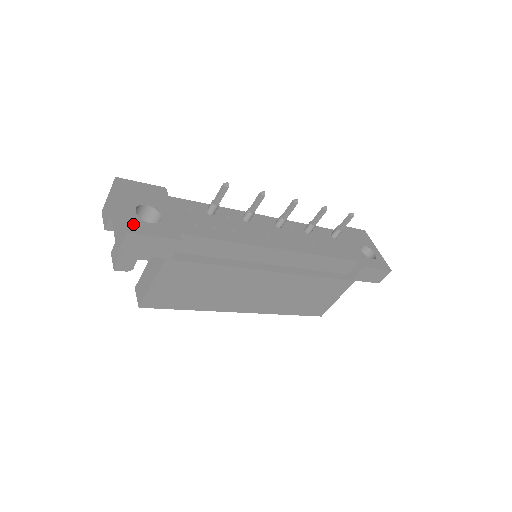
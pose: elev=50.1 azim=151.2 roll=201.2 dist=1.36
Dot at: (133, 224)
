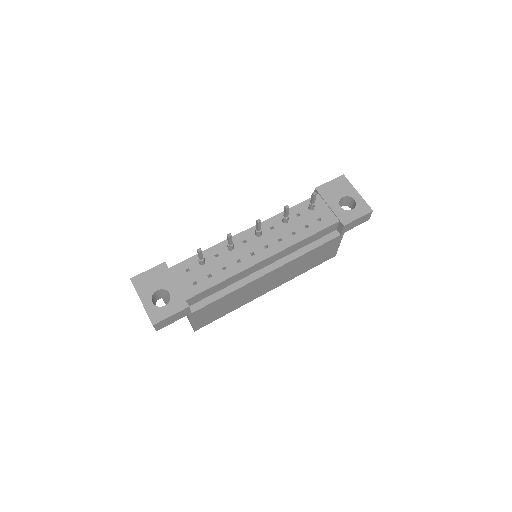
Dot at: (154, 315)
